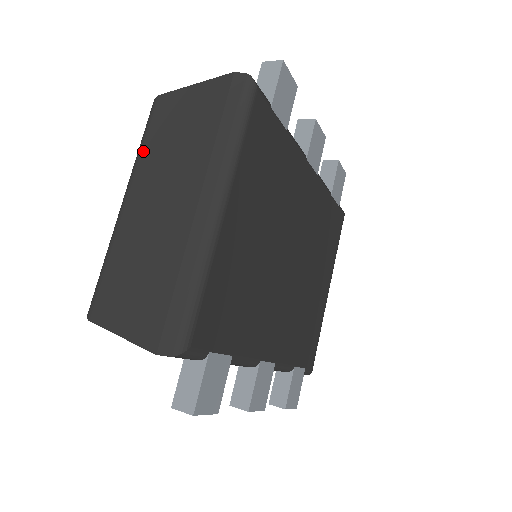
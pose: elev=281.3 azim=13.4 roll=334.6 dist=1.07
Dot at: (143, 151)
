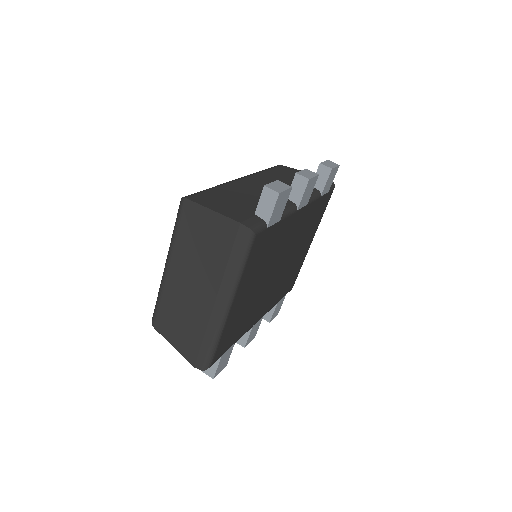
Dot at: (177, 238)
